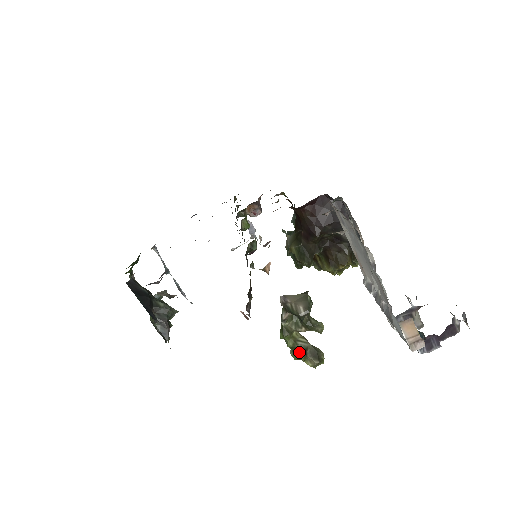
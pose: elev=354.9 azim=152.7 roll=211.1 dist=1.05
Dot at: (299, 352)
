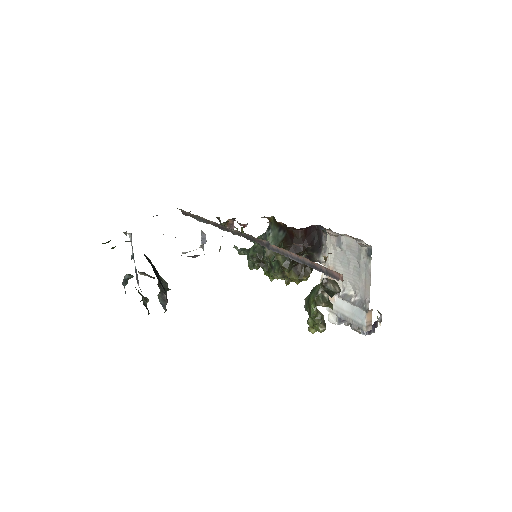
Dot at: (318, 320)
